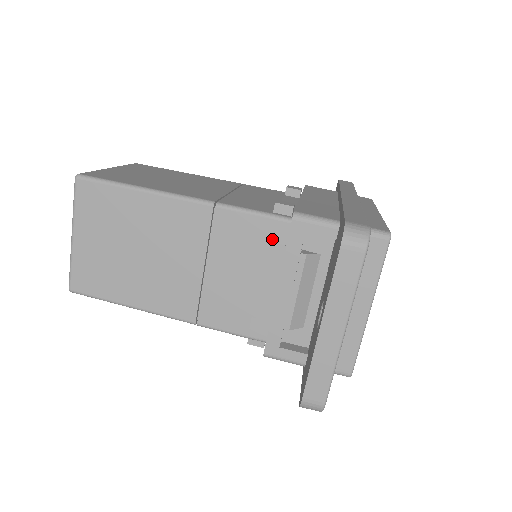
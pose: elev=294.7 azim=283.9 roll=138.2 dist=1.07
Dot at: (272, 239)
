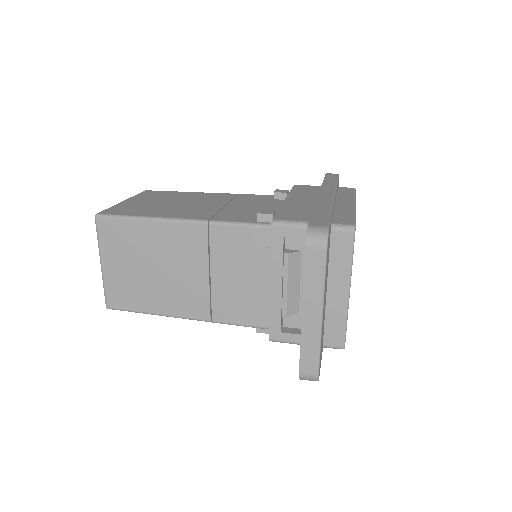
Dot at: (259, 244)
